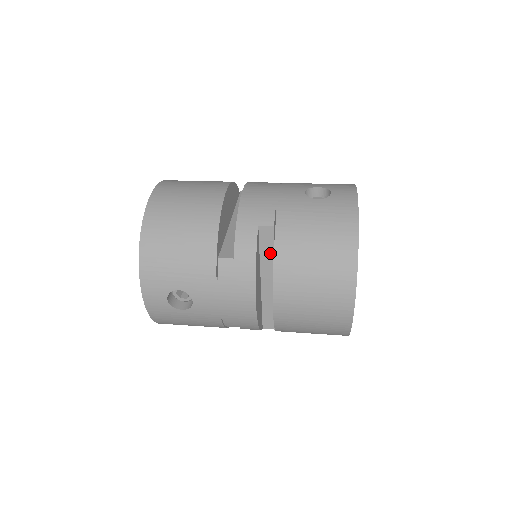
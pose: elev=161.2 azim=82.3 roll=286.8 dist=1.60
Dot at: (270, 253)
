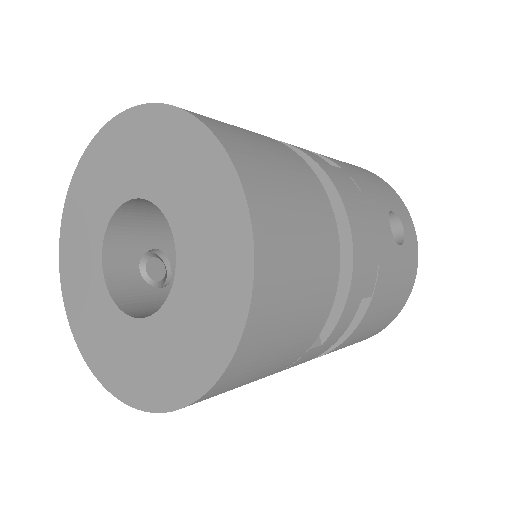
Dot at: occluded
